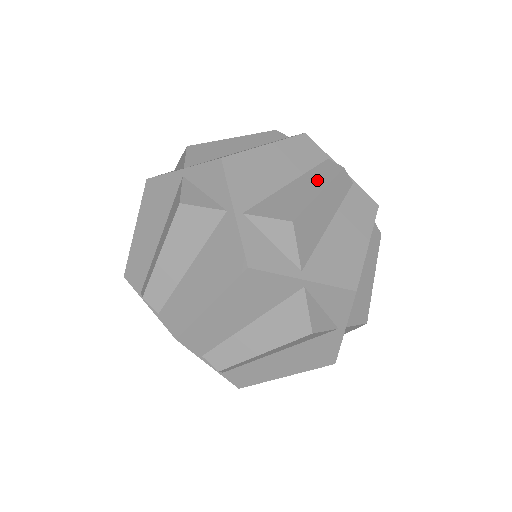
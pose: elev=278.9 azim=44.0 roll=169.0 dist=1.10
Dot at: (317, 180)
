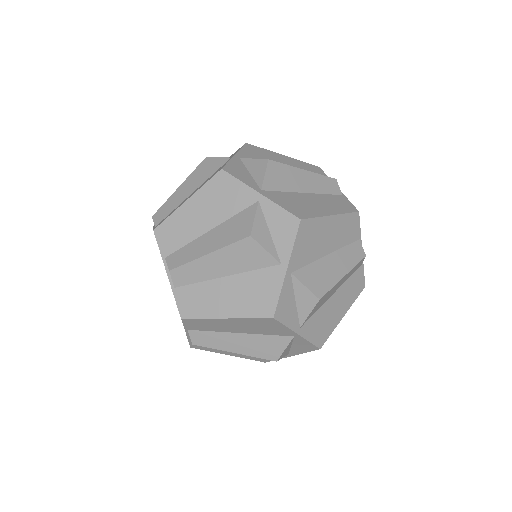
Dot at: occluded
